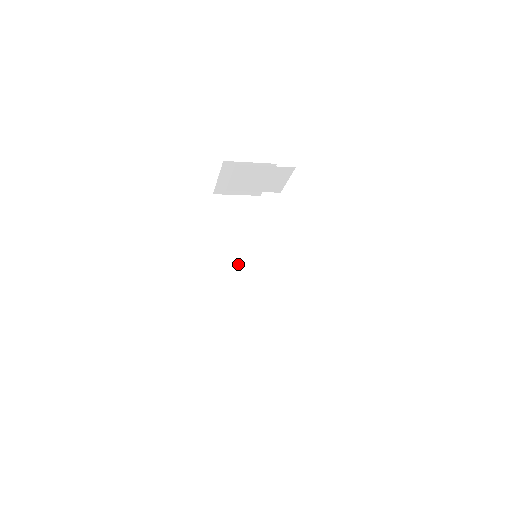
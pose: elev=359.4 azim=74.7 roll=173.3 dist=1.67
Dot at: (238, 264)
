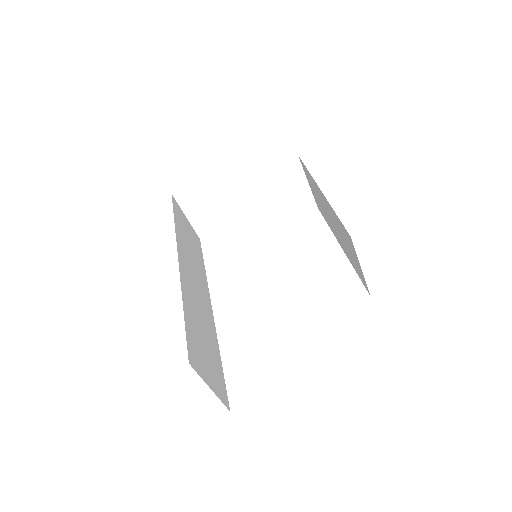
Dot at: (191, 269)
